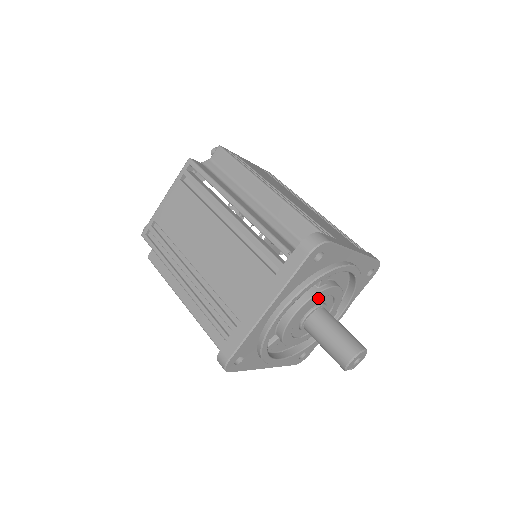
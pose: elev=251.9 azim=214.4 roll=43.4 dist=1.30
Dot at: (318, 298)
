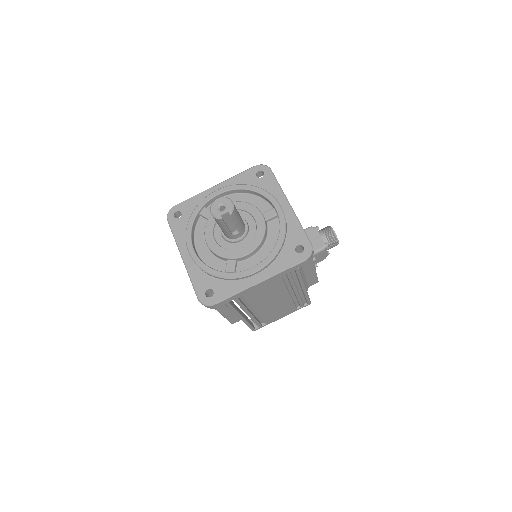
Dot at: (214, 222)
